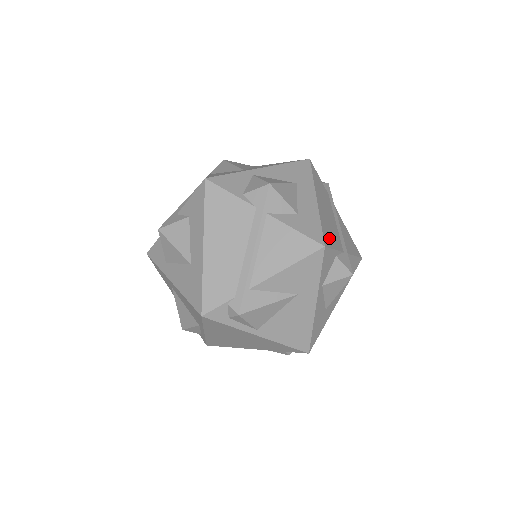
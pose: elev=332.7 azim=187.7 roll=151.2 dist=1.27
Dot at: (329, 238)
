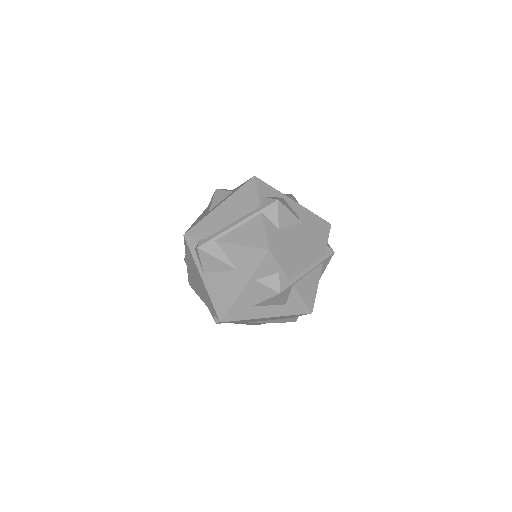
Dot at: (283, 256)
